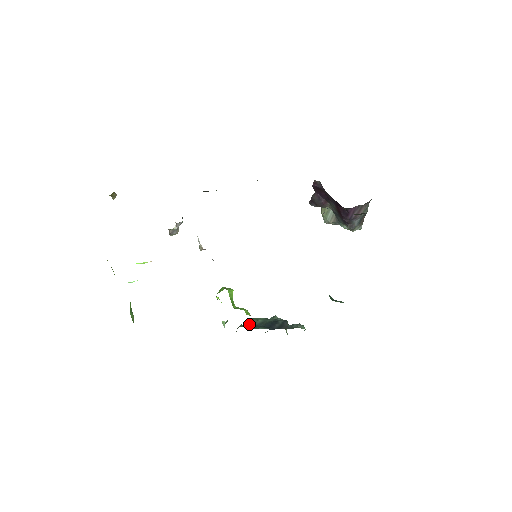
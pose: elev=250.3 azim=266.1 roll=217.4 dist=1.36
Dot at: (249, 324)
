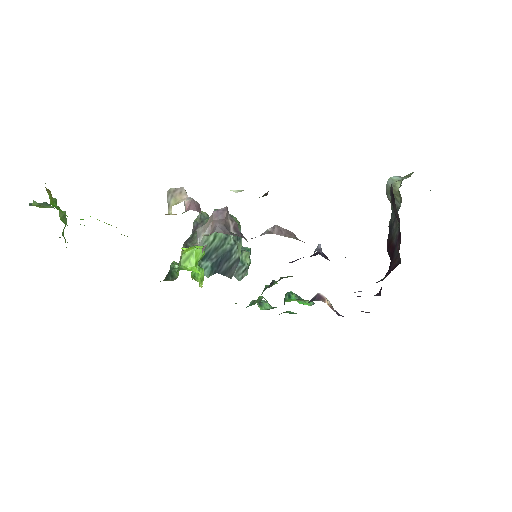
Dot at: occluded
